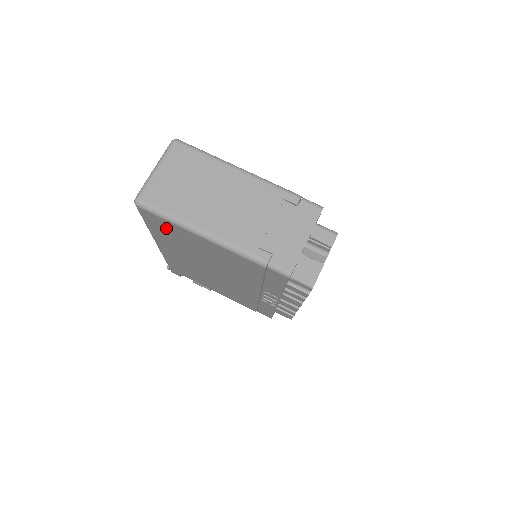
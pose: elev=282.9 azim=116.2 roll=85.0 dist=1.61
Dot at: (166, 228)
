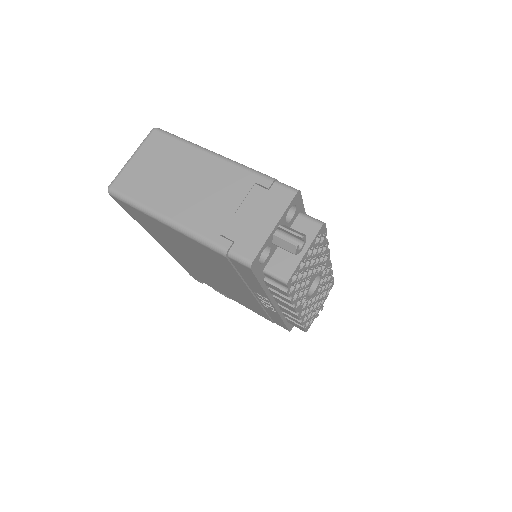
Dot at: (143, 219)
